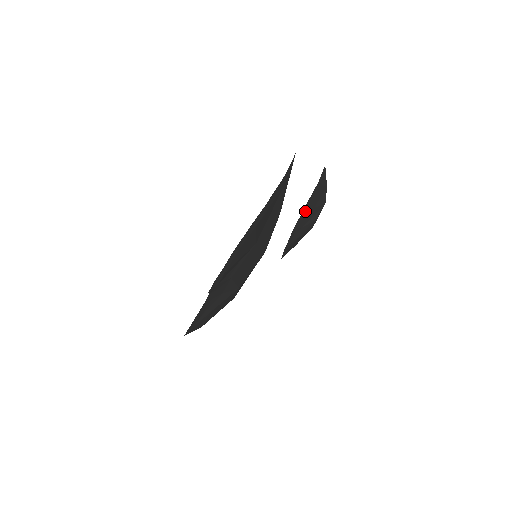
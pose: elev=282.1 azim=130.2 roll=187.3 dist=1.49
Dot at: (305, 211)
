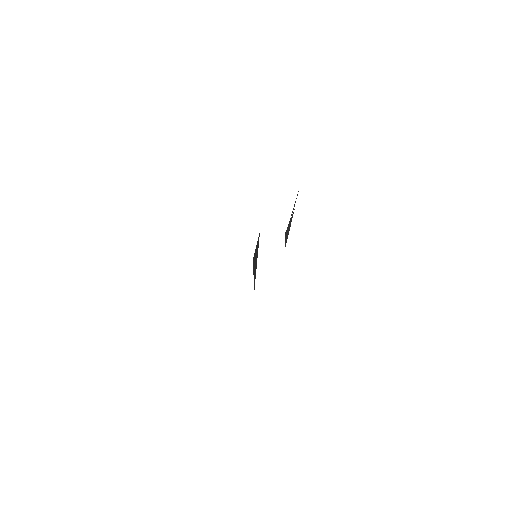
Dot at: occluded
